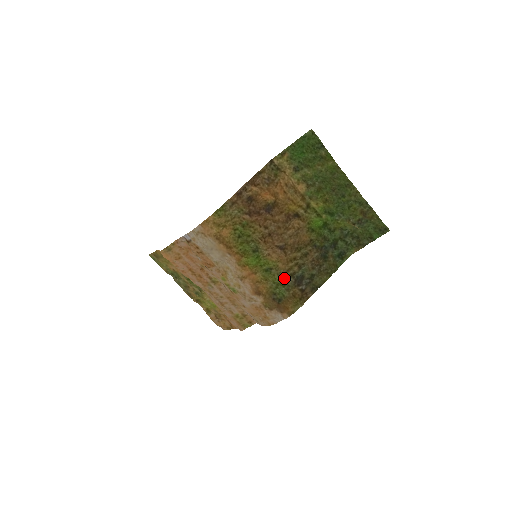
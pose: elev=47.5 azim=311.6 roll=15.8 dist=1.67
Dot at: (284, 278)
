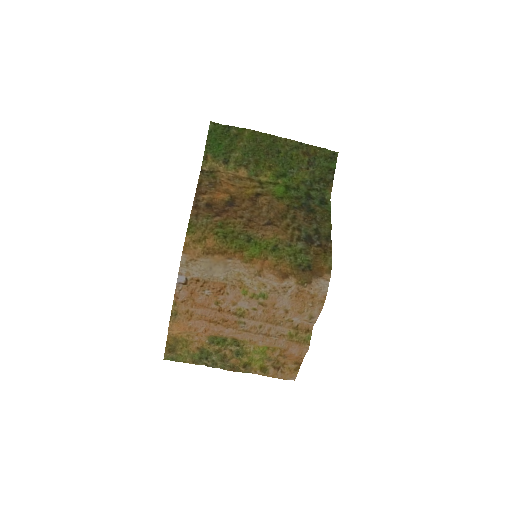
Dot at: (294, 246)
